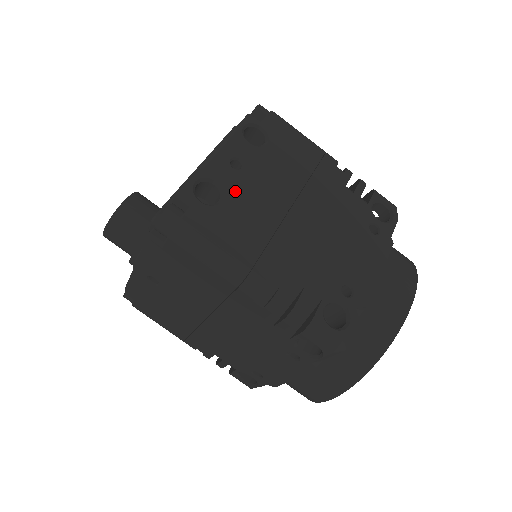
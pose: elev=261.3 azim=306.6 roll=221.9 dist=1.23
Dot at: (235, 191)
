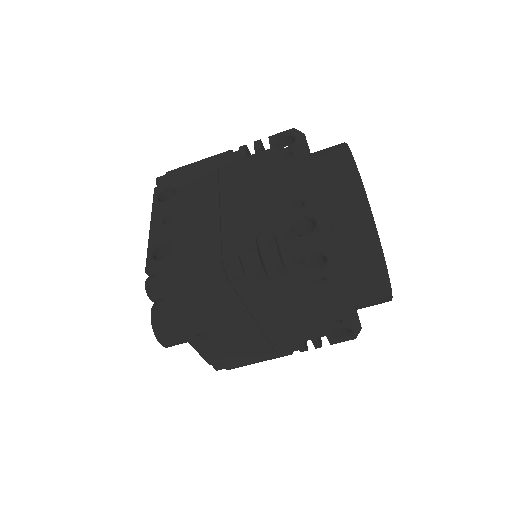
Dot at: (177, 233)
